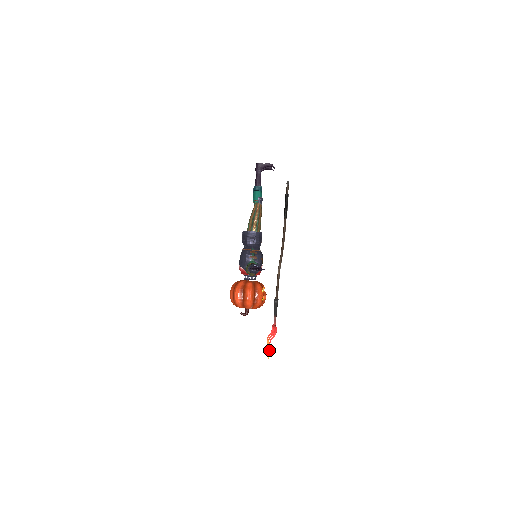
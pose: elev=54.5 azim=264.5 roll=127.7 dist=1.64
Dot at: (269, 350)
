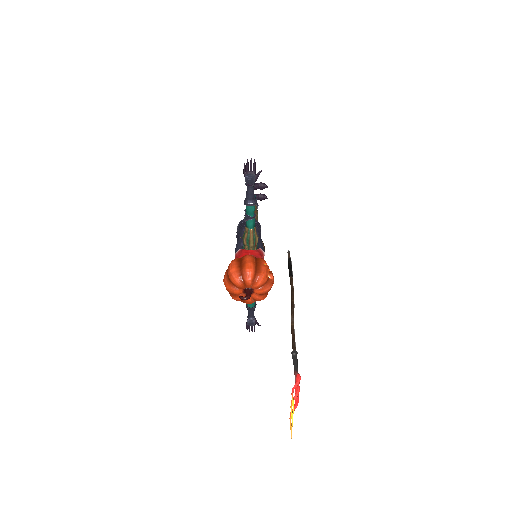
Dot at: (293, 402)
